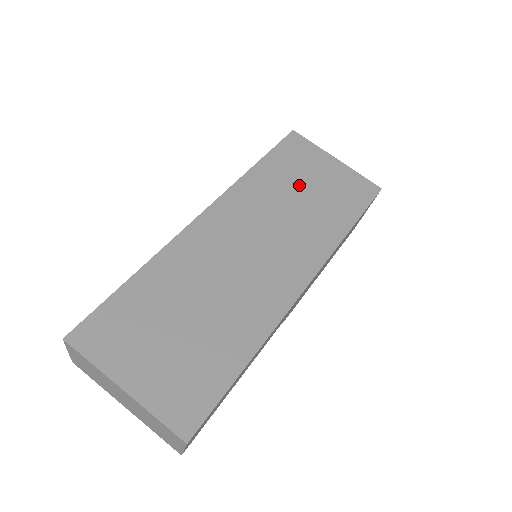
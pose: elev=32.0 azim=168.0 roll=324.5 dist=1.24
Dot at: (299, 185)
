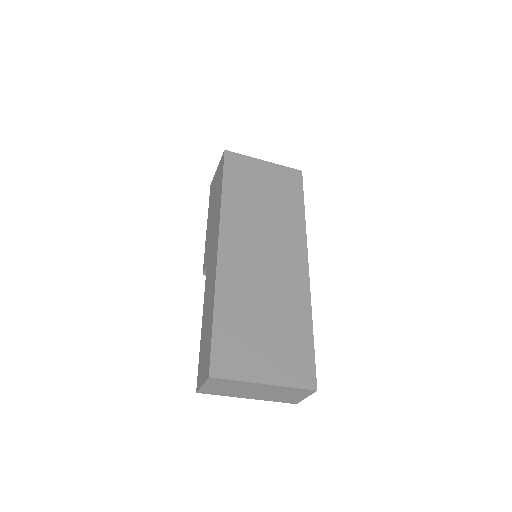
Dot at: (257, 192)
